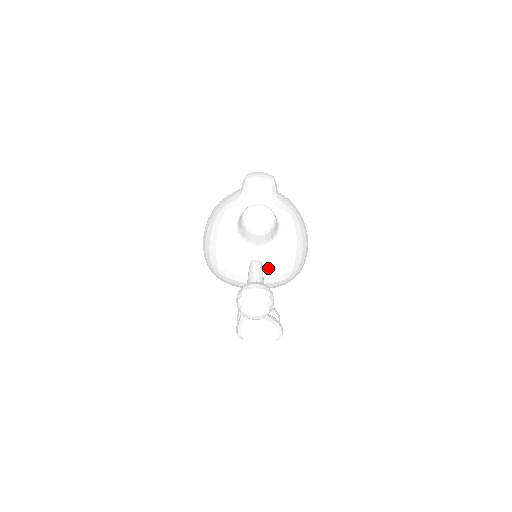
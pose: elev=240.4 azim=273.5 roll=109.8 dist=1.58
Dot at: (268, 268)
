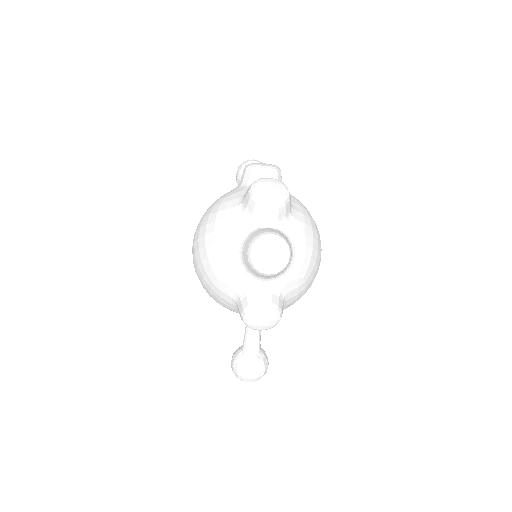
Dot at: occluded
